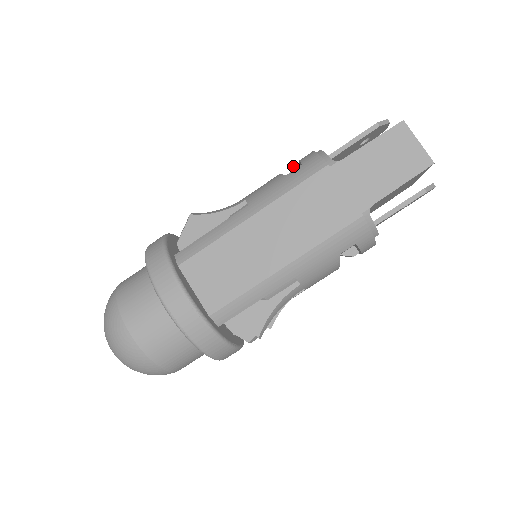
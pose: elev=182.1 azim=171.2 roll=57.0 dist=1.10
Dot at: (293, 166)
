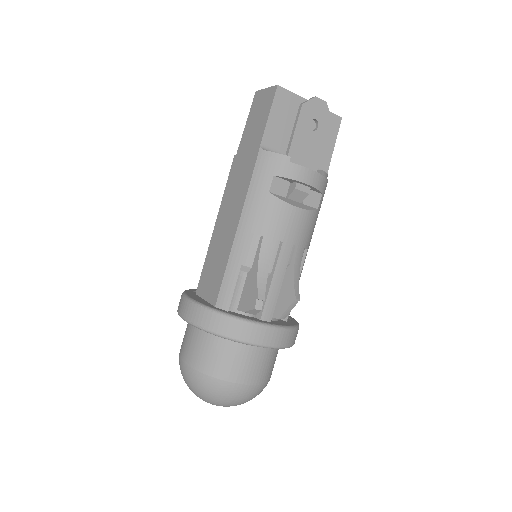
Dot at: occluded
